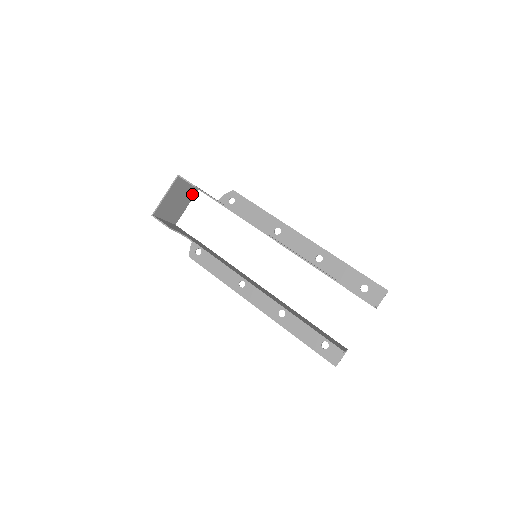
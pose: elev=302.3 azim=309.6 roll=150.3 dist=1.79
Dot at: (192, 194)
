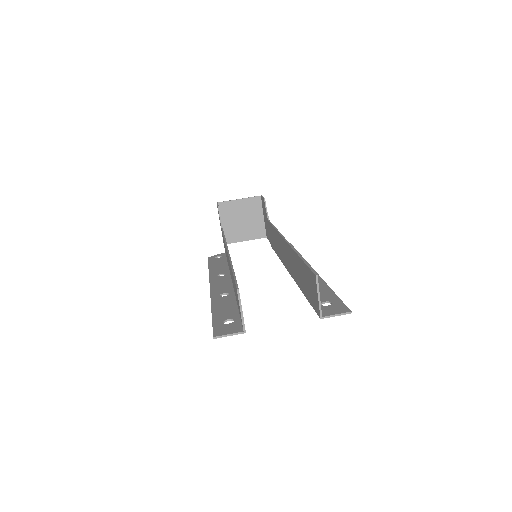
Dot at: (259, 234)
